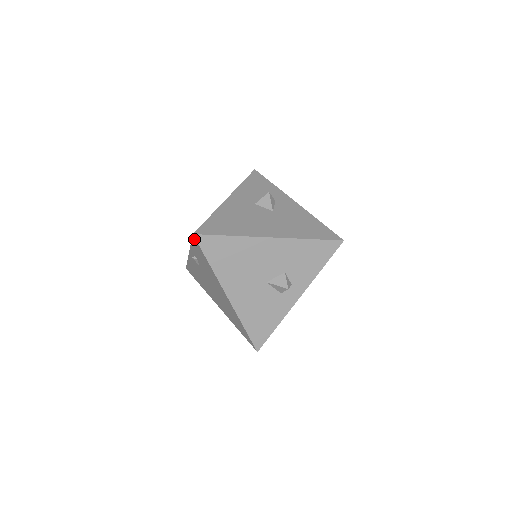
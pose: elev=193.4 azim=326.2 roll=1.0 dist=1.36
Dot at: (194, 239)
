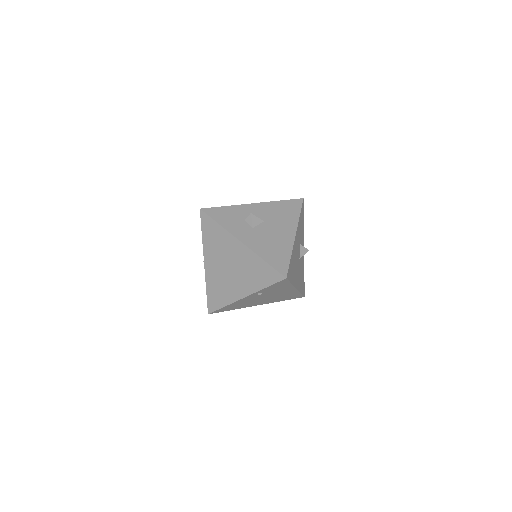
Dot at: (283, 281)
